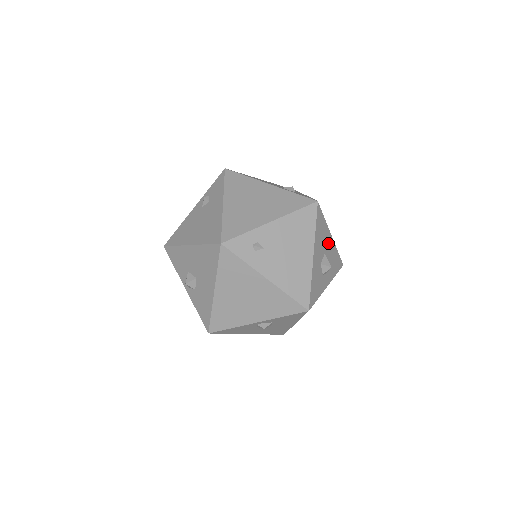
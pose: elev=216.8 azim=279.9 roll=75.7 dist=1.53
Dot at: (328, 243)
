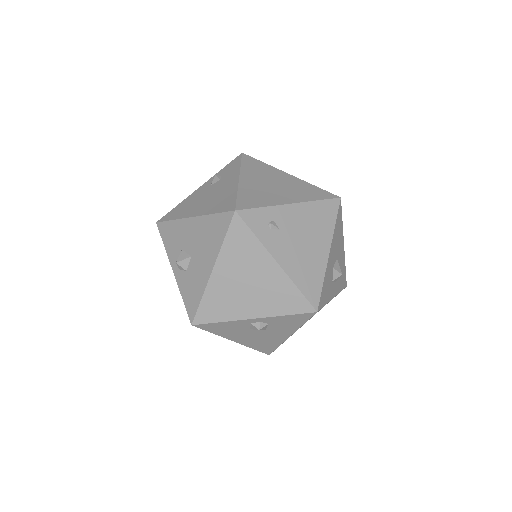
Dot at: (341, 251)
